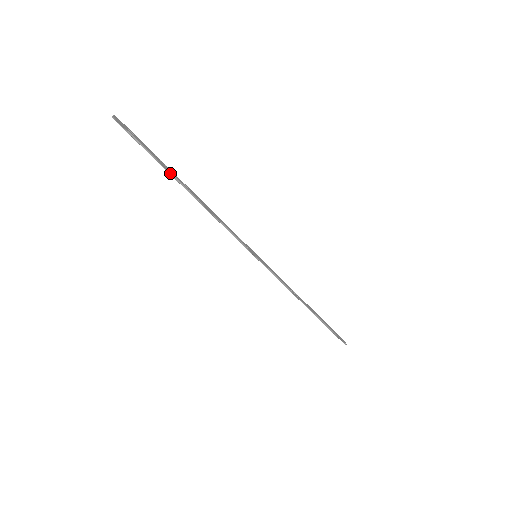
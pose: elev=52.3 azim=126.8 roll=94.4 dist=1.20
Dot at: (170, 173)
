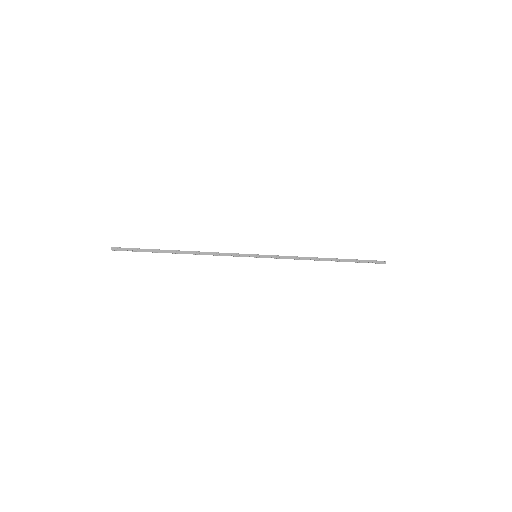
Dot at: (162, 252)
